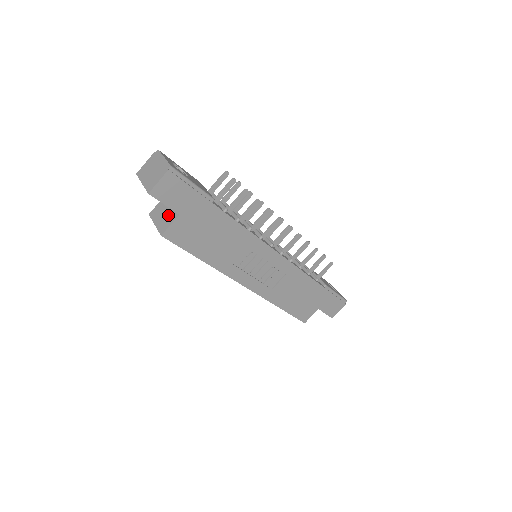
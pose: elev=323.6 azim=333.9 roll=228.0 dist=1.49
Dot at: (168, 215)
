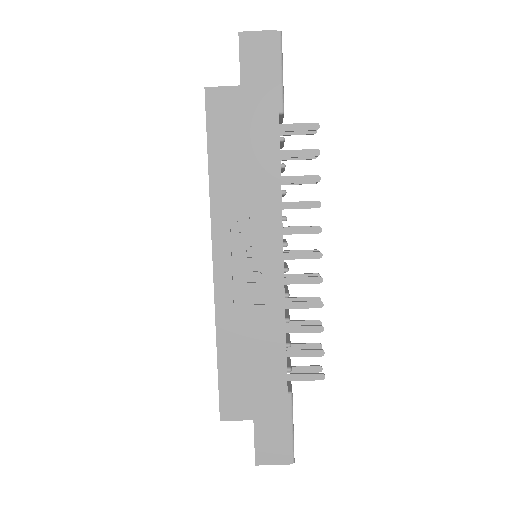
Dot at: occluded
